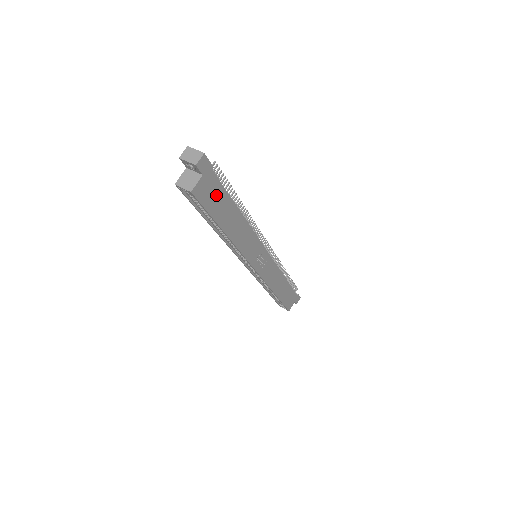
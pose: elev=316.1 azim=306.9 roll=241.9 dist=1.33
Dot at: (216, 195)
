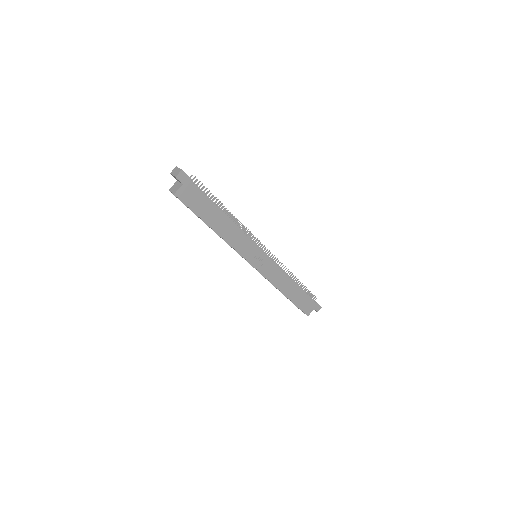
Dot at: (198, 199)
